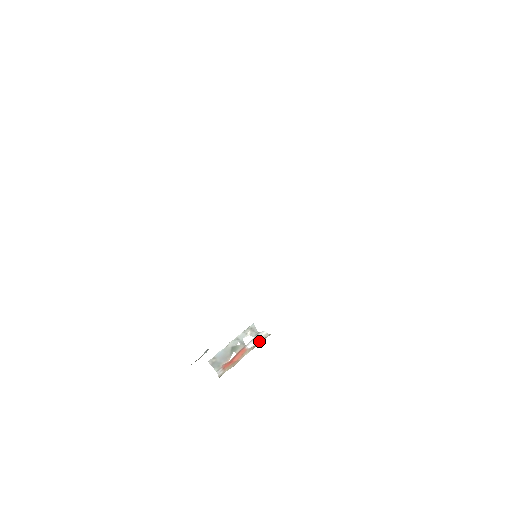
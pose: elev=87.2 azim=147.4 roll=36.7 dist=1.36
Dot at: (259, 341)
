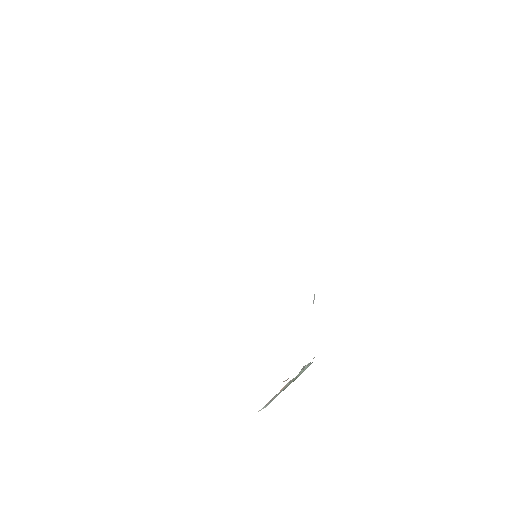
Dot at: occluded
